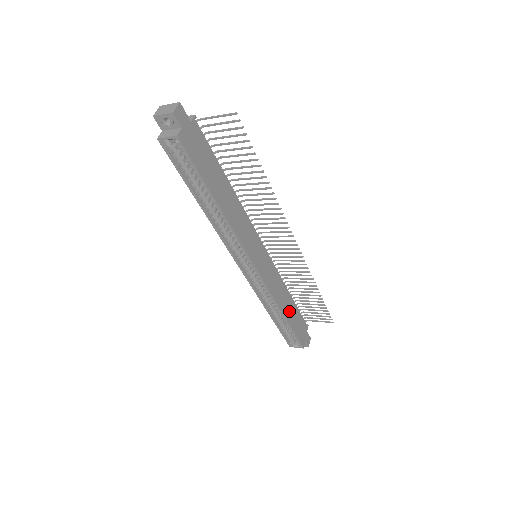
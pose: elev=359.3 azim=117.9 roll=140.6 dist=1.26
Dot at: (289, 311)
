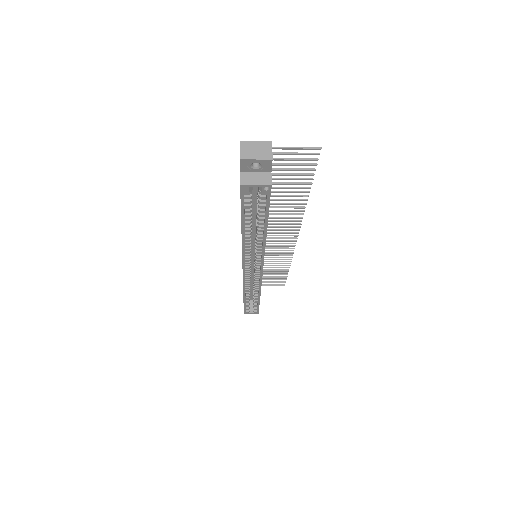
Dot at: occluded
